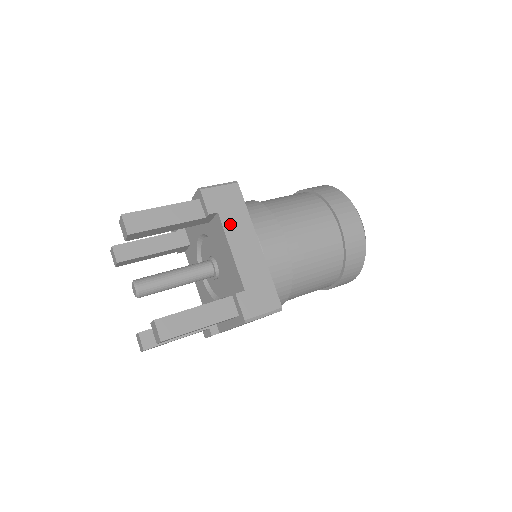
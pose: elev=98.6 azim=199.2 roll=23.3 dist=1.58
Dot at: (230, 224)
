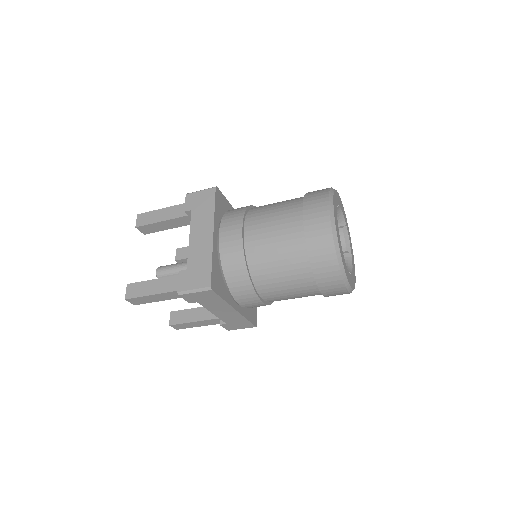
Dot at: (197, 218)
